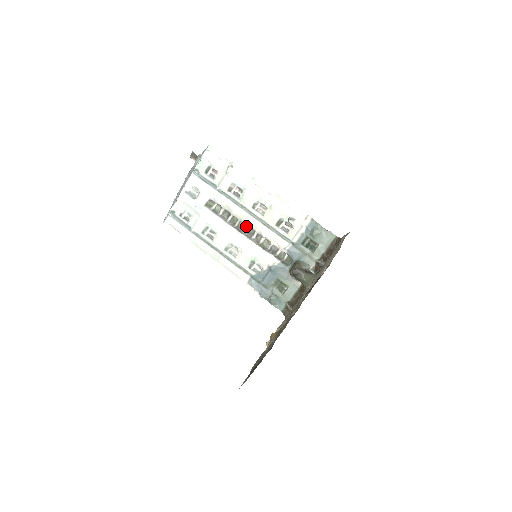
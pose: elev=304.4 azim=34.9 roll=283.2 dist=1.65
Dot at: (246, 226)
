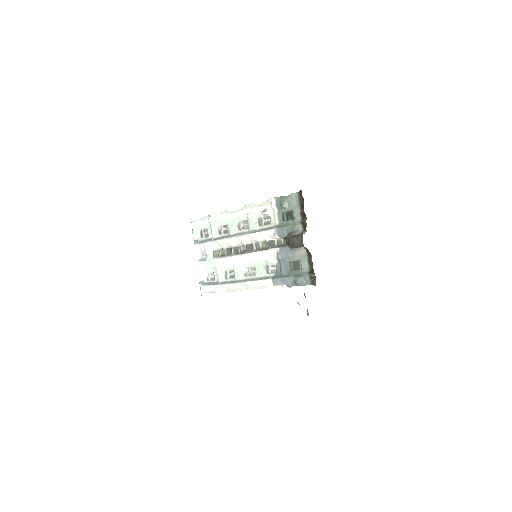
Dot at: (246, 246)
